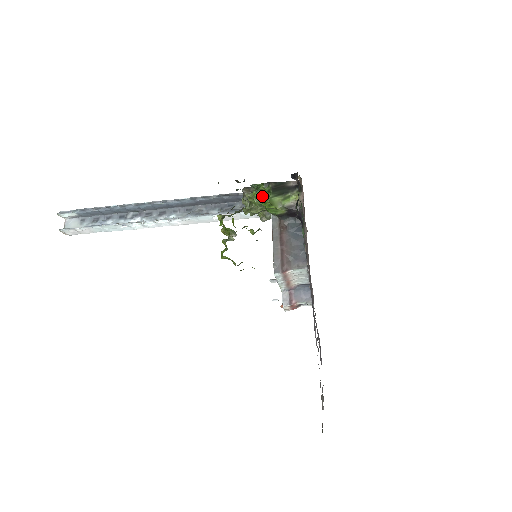
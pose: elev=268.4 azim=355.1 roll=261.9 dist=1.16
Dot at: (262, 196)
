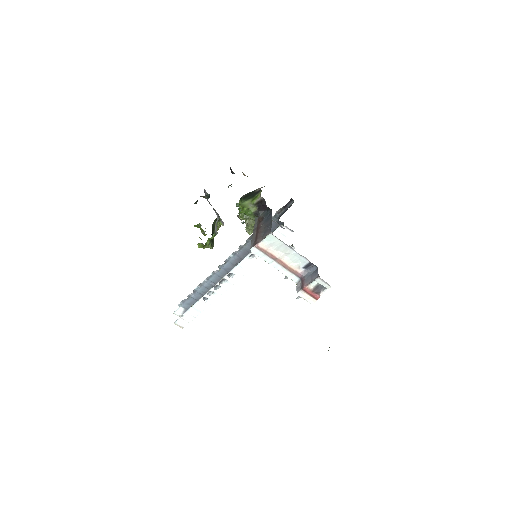
Dot at: occluded
